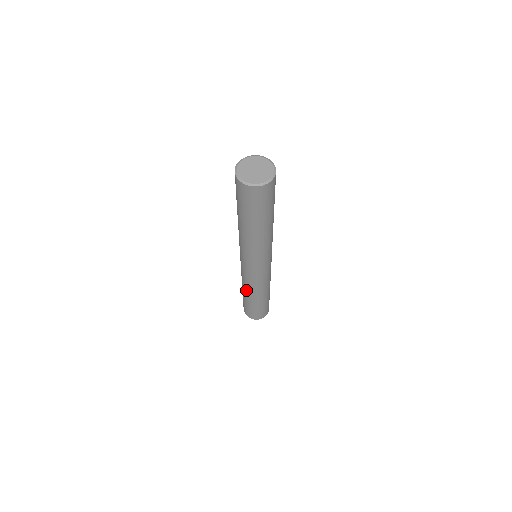
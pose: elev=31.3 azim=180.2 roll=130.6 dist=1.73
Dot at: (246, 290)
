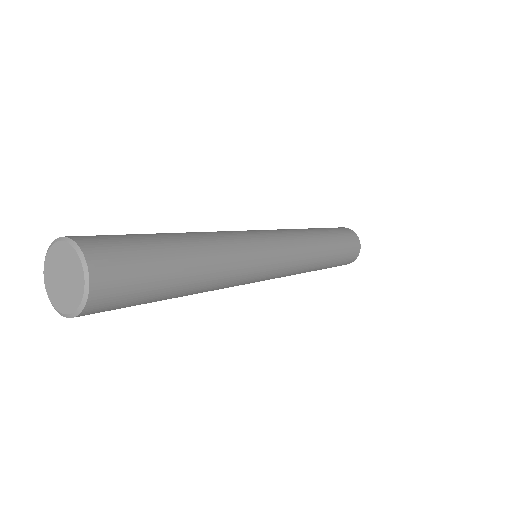
Dot at: occluded
